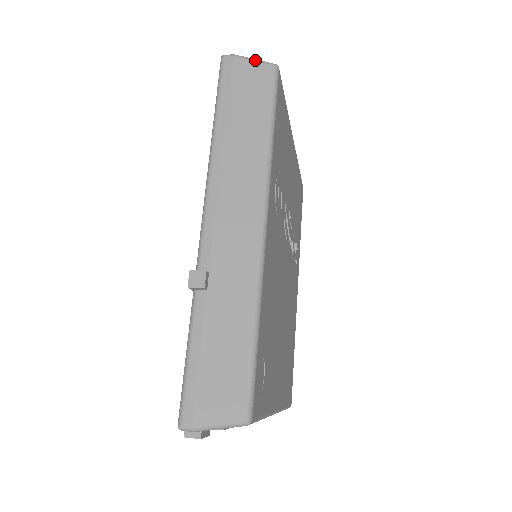
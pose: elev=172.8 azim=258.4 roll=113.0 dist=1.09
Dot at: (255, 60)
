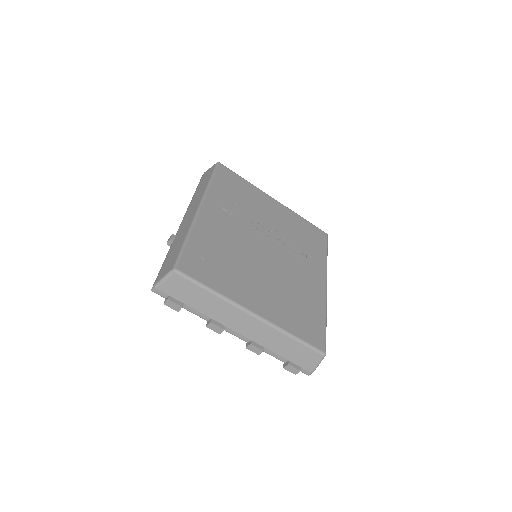
Dot at: (211, 167)
